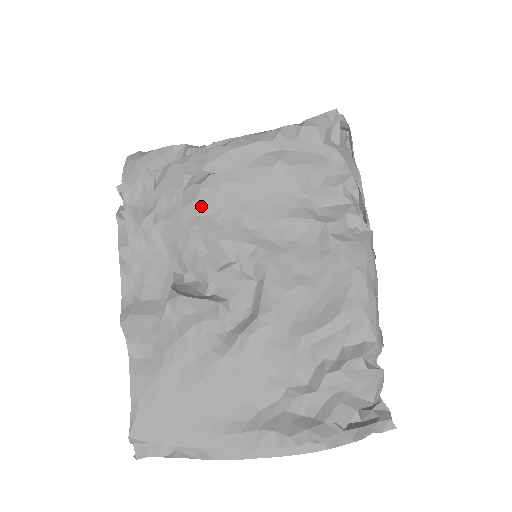
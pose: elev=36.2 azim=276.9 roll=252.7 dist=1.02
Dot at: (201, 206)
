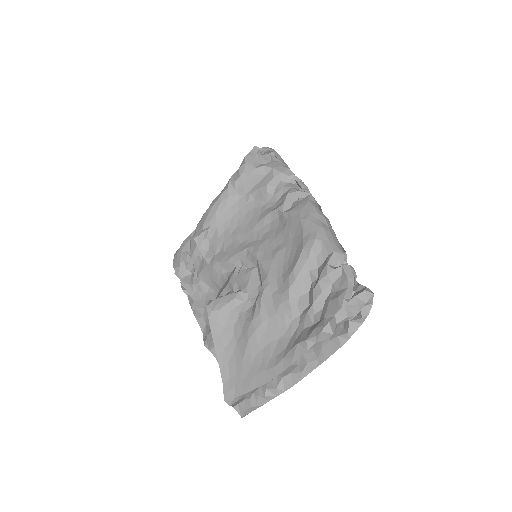
Dot at: (213, 250)
